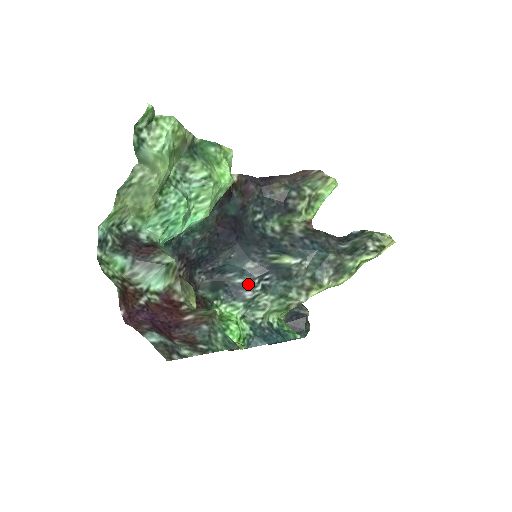
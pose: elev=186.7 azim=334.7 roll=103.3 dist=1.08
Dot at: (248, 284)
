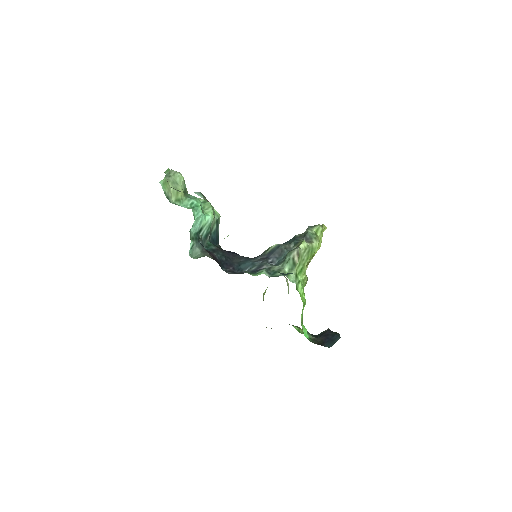
Dot at: (261, 265)
